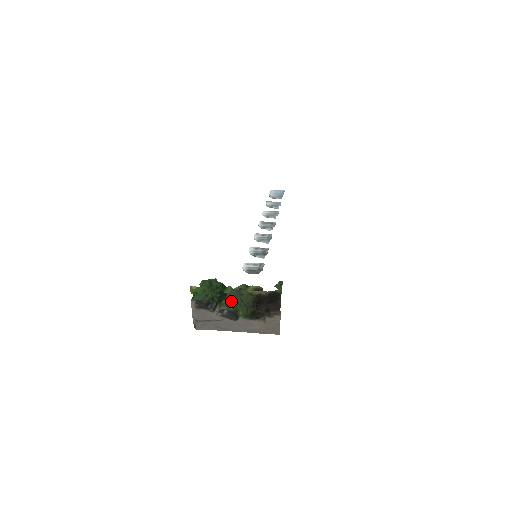
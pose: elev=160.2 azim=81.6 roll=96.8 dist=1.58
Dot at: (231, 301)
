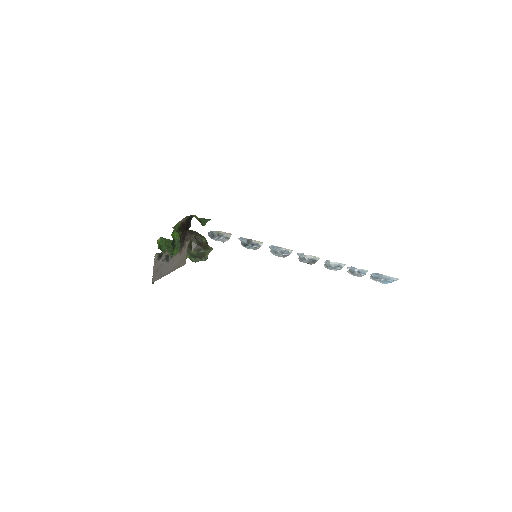
Dot at: (178, 250)
